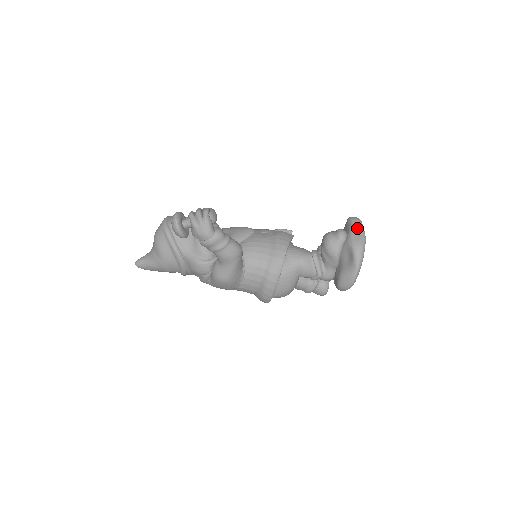
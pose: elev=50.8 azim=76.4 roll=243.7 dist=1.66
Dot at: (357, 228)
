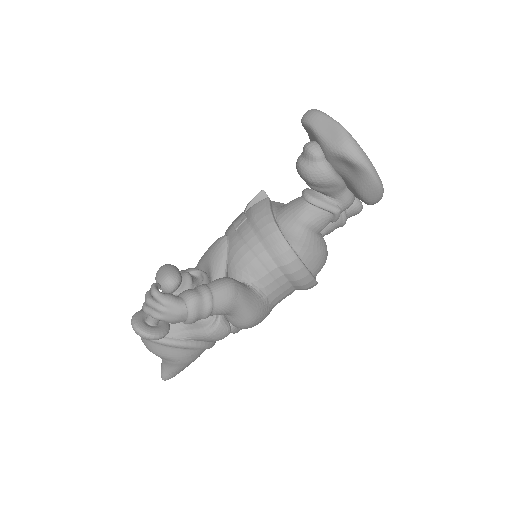
Dot at: (321, 125)
